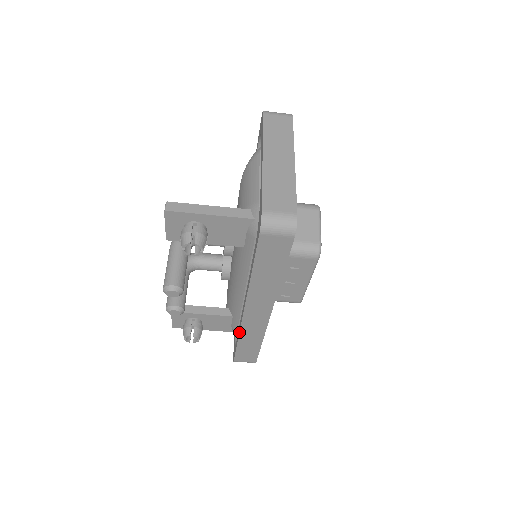
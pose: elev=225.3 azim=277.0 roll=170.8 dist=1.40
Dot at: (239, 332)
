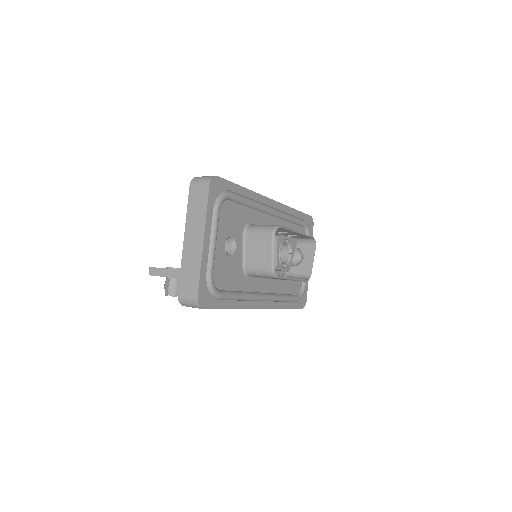
Dot at: occluded
